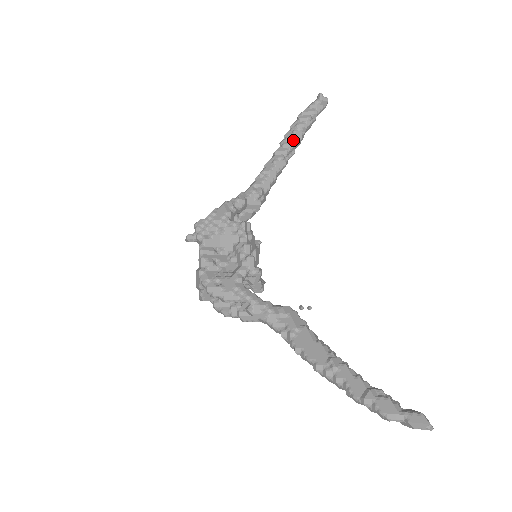
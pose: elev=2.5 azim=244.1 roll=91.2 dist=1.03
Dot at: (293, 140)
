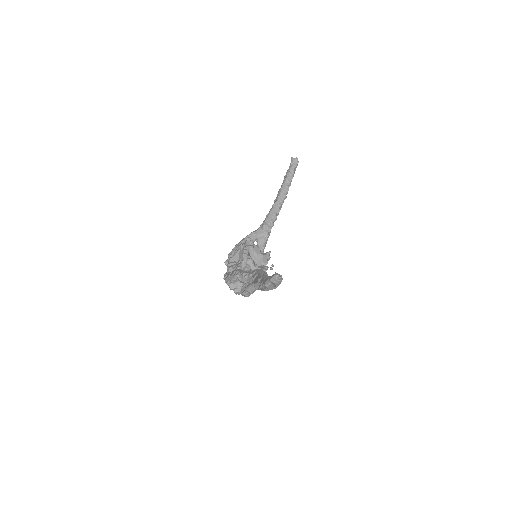
Dot at: (281, 189)
